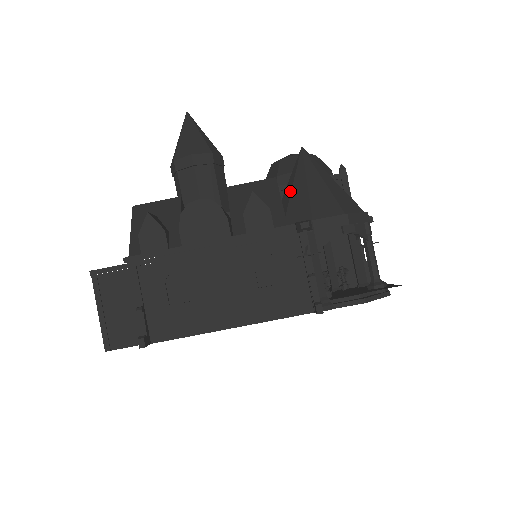
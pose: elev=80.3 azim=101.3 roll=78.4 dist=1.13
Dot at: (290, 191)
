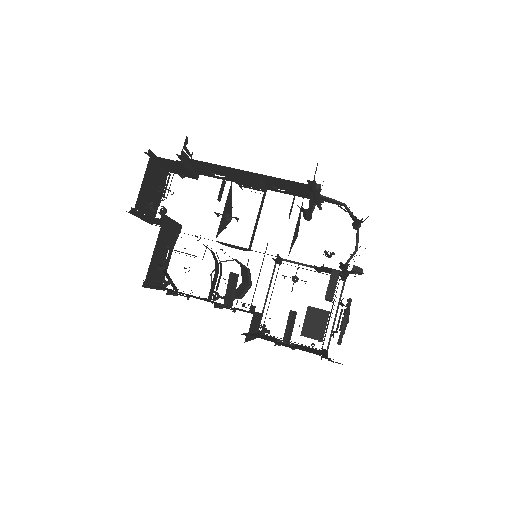
Dot at: occluded
